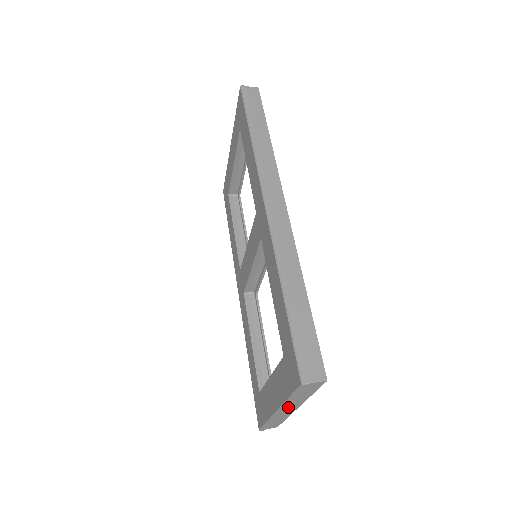
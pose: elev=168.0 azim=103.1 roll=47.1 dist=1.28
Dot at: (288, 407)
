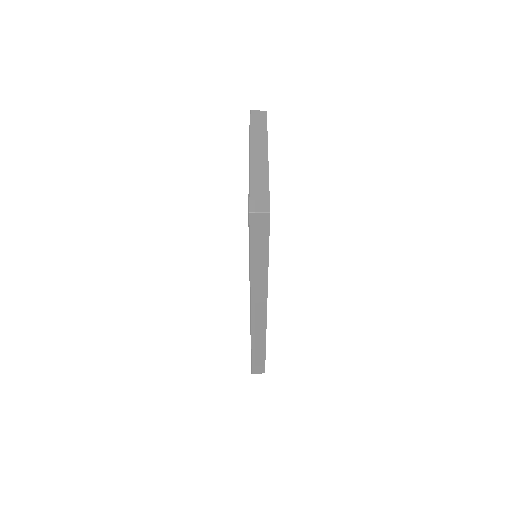
Dot at: occluded
